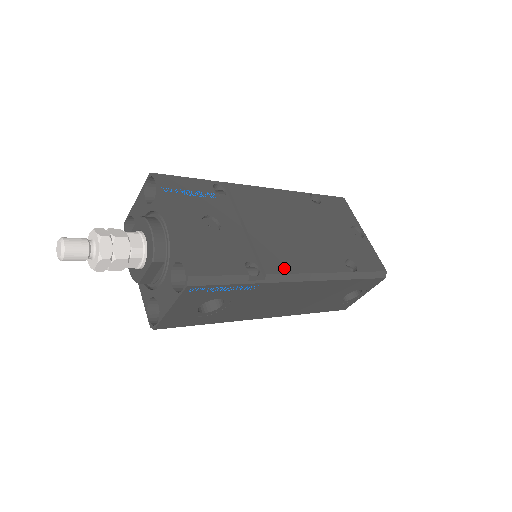
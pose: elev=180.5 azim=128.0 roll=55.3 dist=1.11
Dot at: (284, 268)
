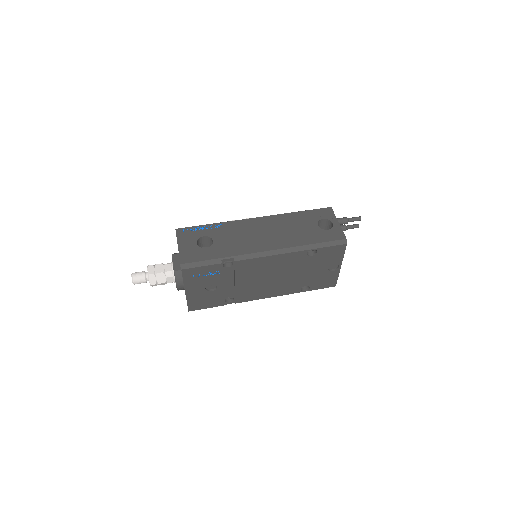
Dot at: (250, 299)
